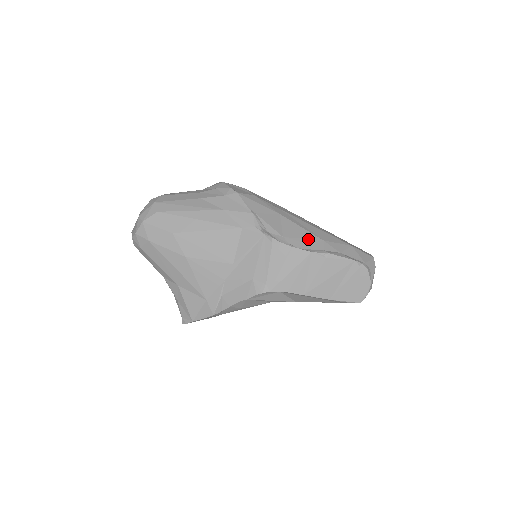
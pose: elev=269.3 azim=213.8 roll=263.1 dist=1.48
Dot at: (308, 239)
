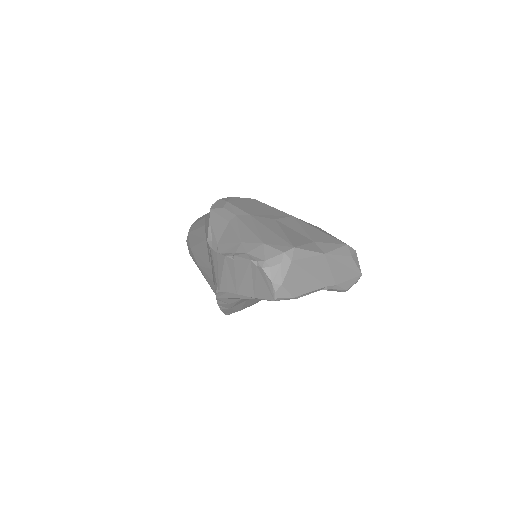
Dot at: (232, 243)
